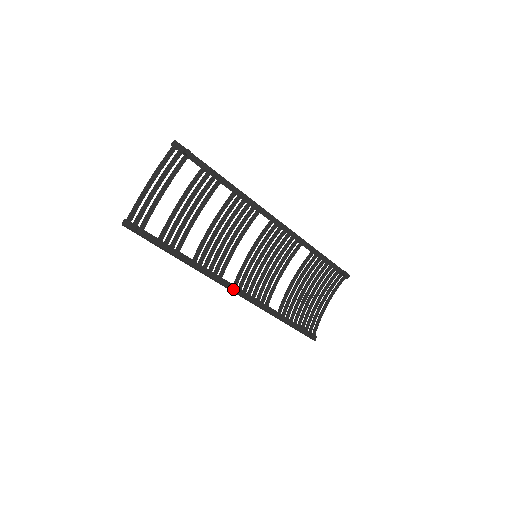
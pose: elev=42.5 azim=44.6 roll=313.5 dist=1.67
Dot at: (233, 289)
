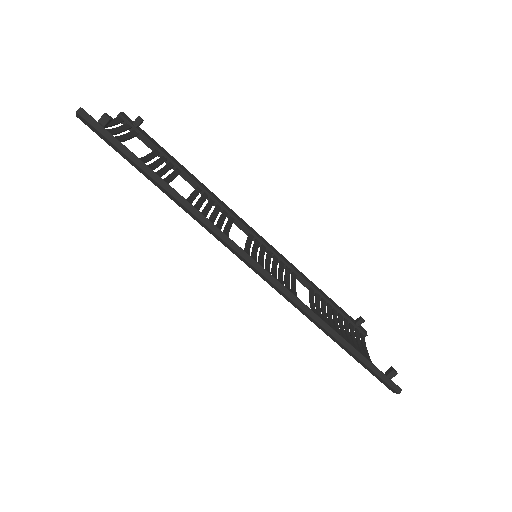
Dot at: (255, 261)
